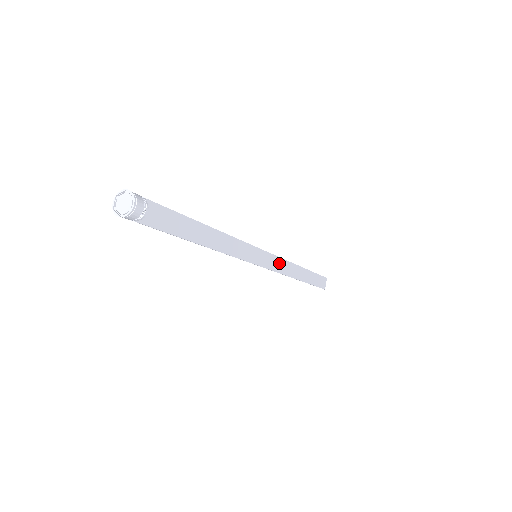
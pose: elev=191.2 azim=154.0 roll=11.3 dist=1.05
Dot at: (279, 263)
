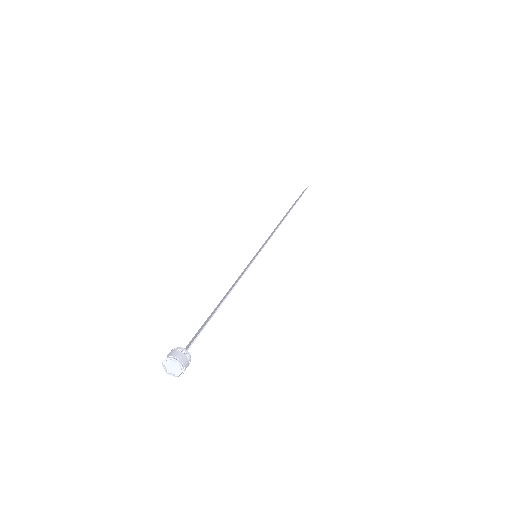
Dot at: occluded
